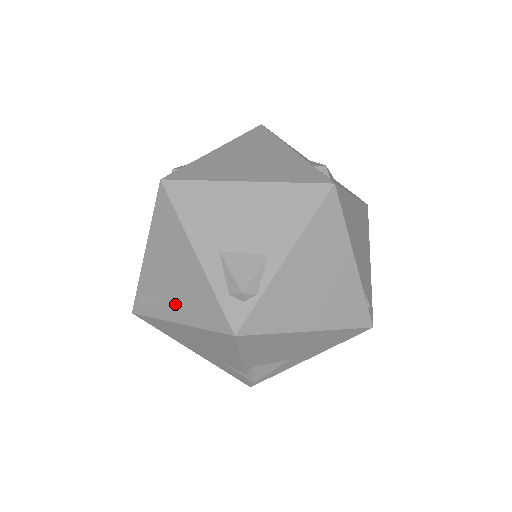
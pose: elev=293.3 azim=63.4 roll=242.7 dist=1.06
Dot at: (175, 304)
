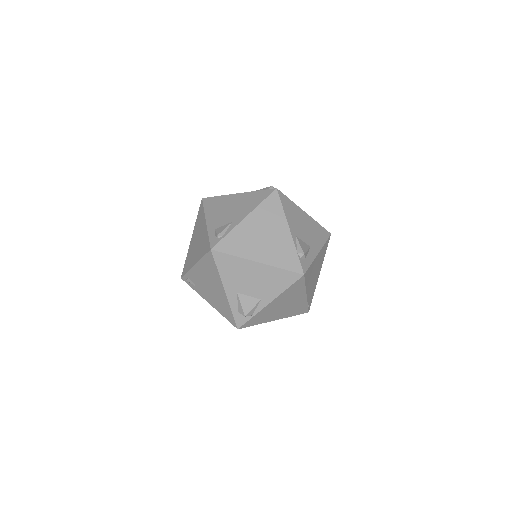
Dot at: (209, 296)
